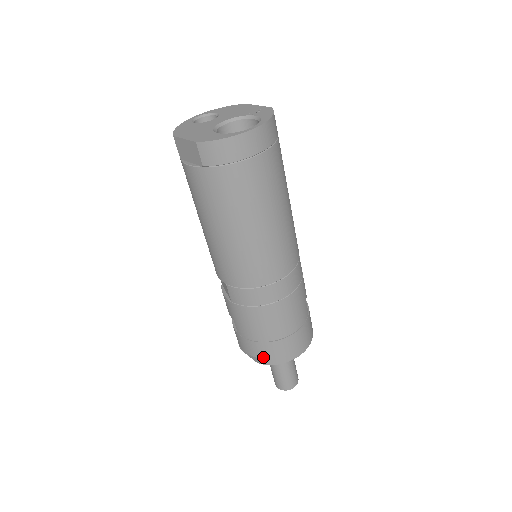
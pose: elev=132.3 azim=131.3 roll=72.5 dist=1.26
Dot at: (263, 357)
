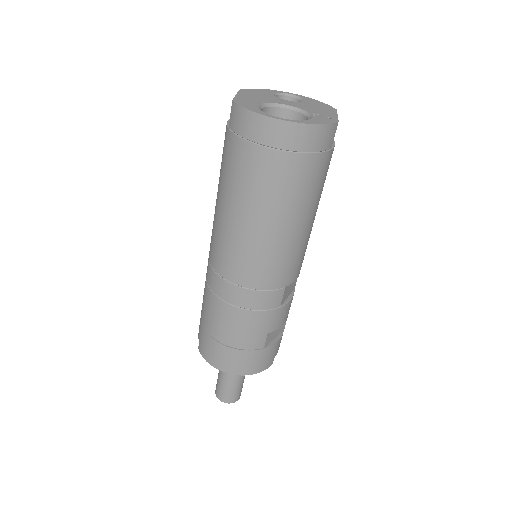
Dot at: (201, 344)
